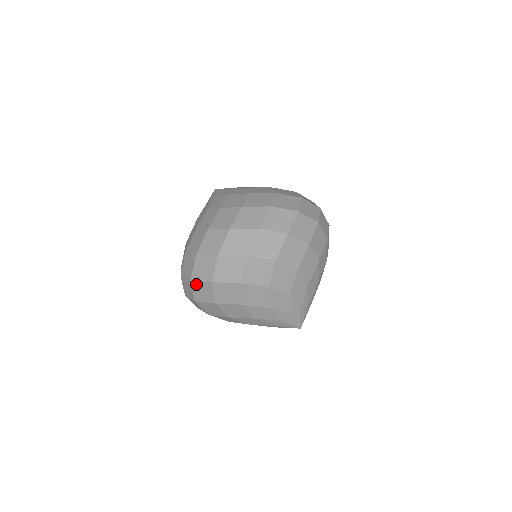
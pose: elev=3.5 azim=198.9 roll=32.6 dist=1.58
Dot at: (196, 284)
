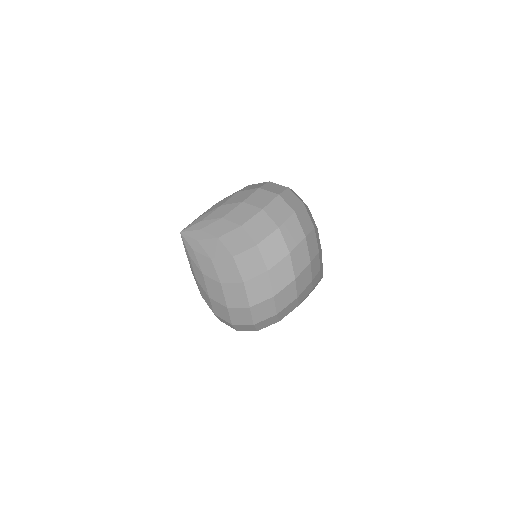
Dot at: (260, 323)
